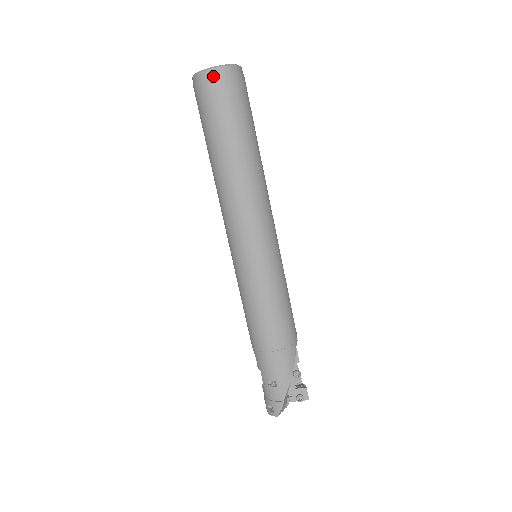
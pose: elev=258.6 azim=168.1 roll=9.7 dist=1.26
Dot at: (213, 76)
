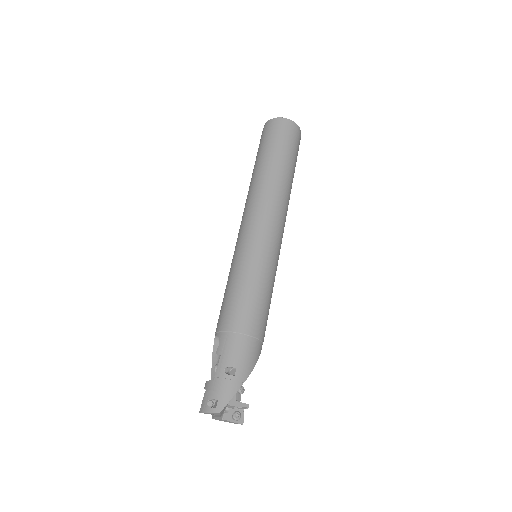
Dot at: (289, 123)
